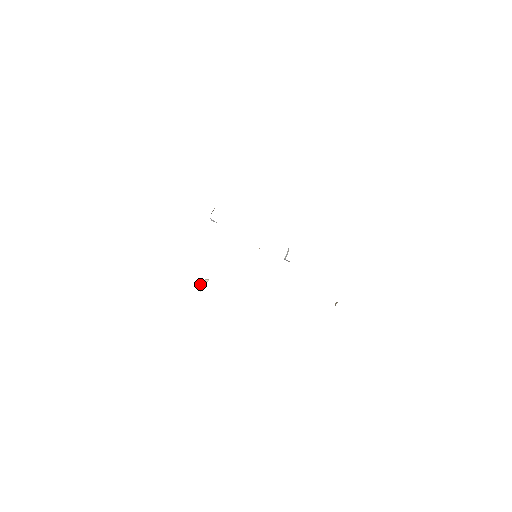
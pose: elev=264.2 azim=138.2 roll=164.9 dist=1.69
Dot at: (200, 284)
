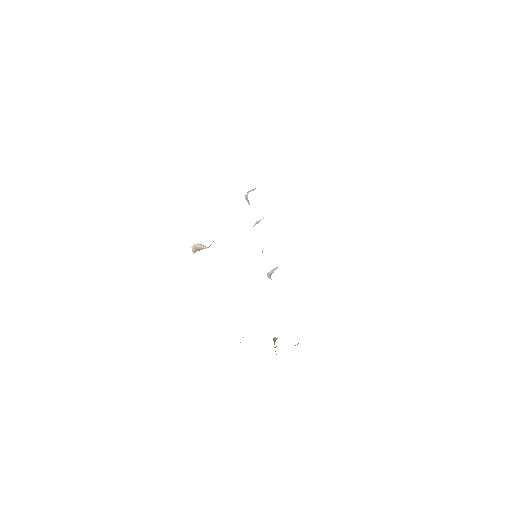
Dot at: (197, 246)
